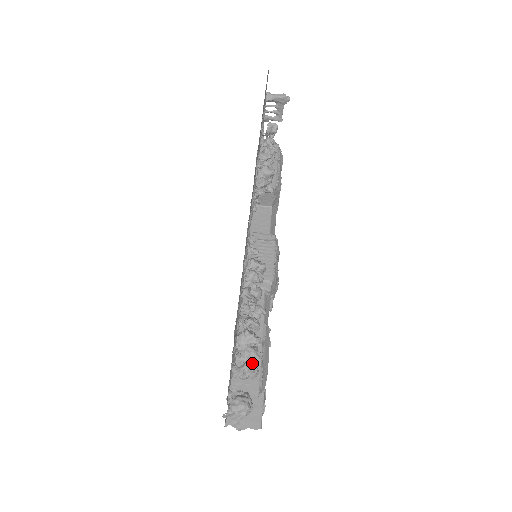
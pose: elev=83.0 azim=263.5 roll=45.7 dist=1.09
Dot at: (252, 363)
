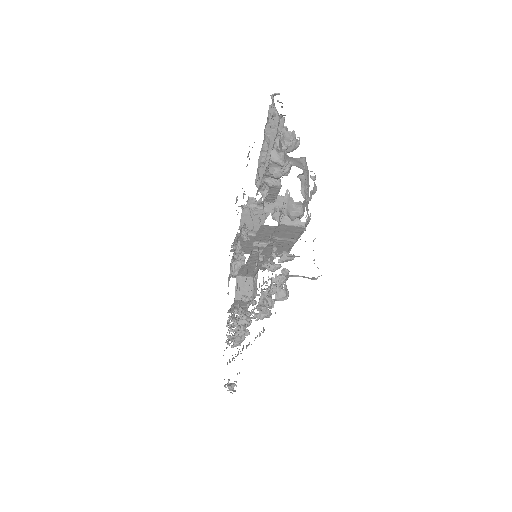
Dot at: occluded
